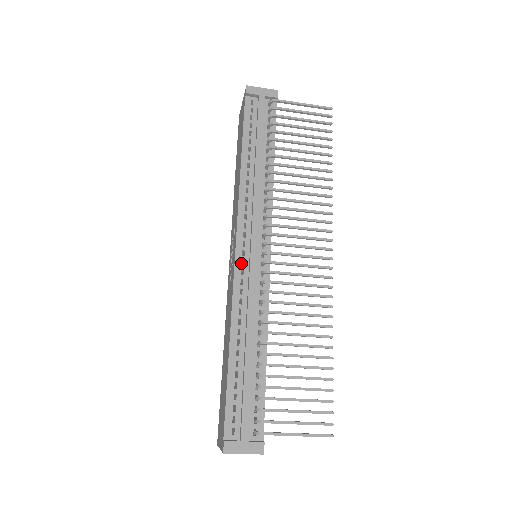
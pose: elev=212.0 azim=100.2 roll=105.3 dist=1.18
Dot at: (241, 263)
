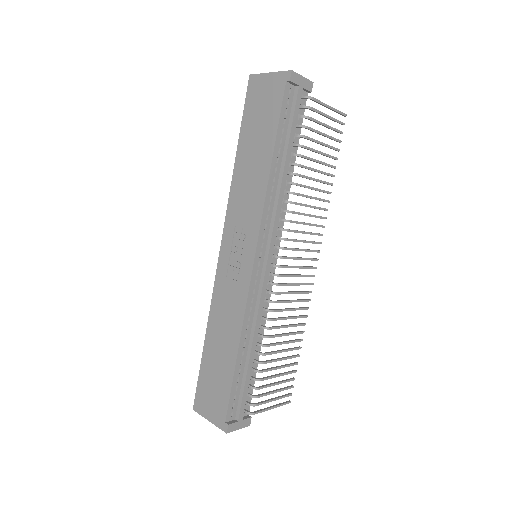
Dot at: (256, 274)
